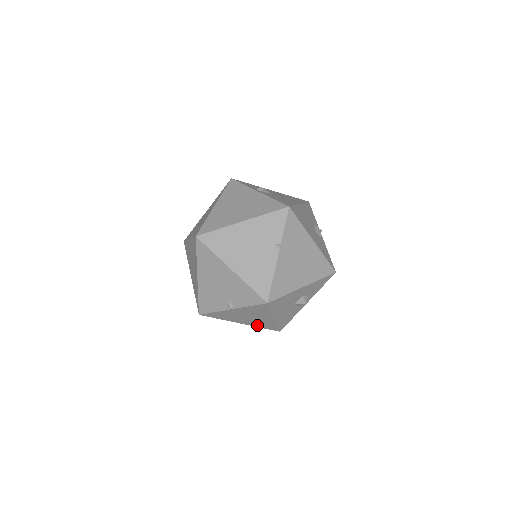
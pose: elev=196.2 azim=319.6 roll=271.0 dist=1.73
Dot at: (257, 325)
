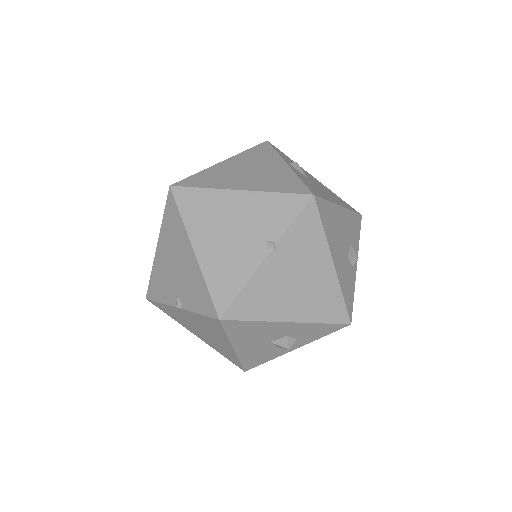
Dot at: (216, 348)
